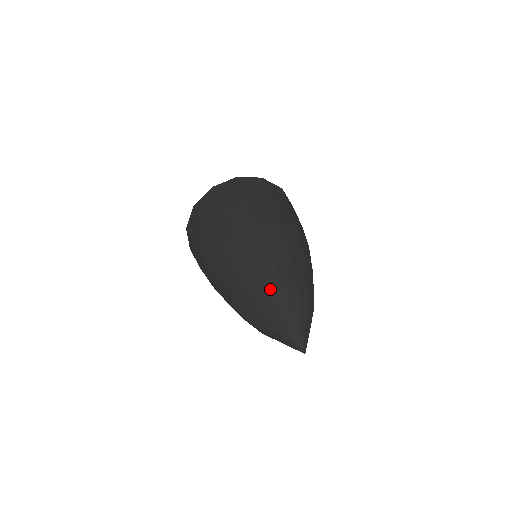
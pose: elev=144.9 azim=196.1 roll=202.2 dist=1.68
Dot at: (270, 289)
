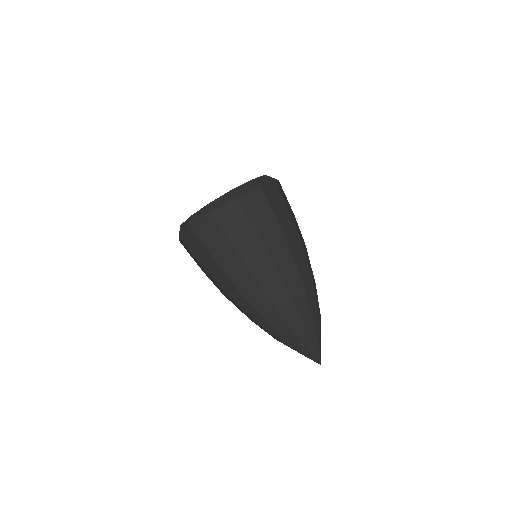
Dot at: (277, 338)
